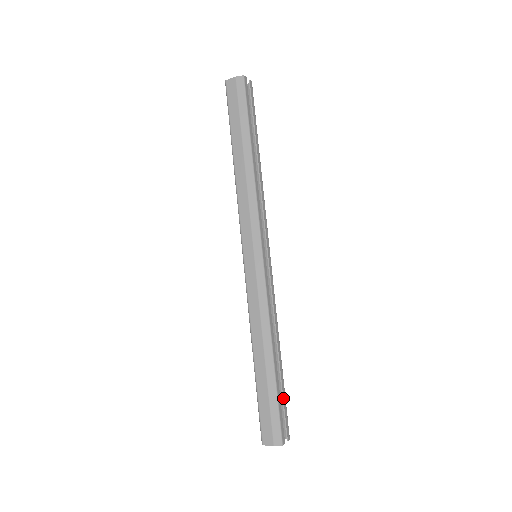
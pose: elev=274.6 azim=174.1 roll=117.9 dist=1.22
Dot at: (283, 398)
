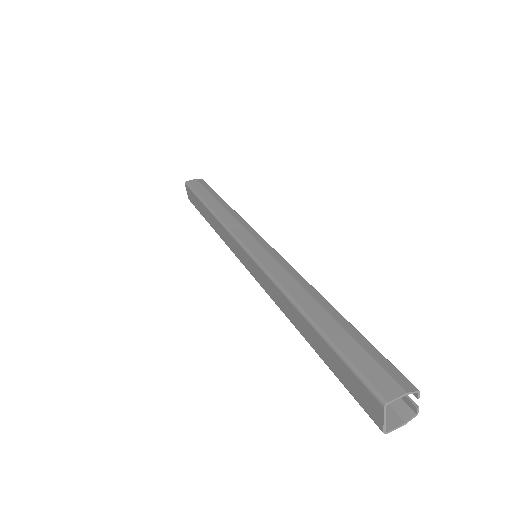
Dot at: occluded
